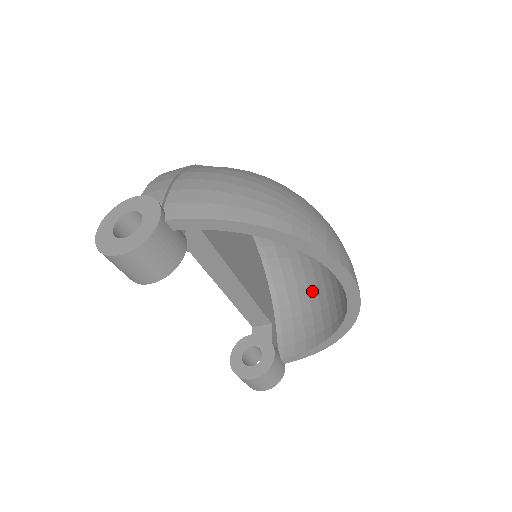
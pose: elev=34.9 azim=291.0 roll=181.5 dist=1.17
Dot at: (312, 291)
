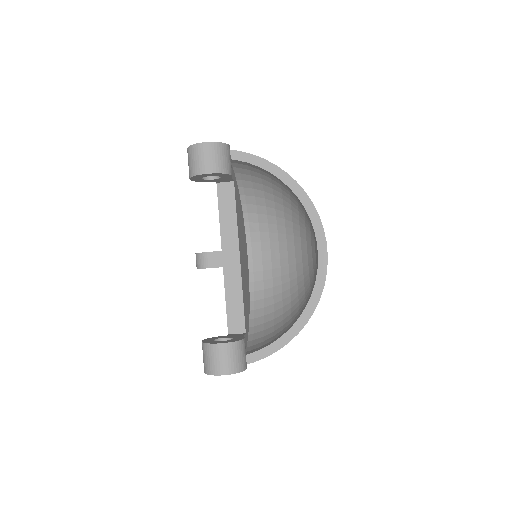
Dot at: (286, 312)
